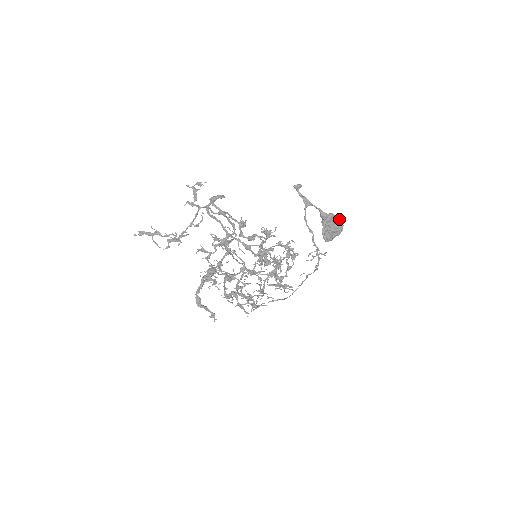
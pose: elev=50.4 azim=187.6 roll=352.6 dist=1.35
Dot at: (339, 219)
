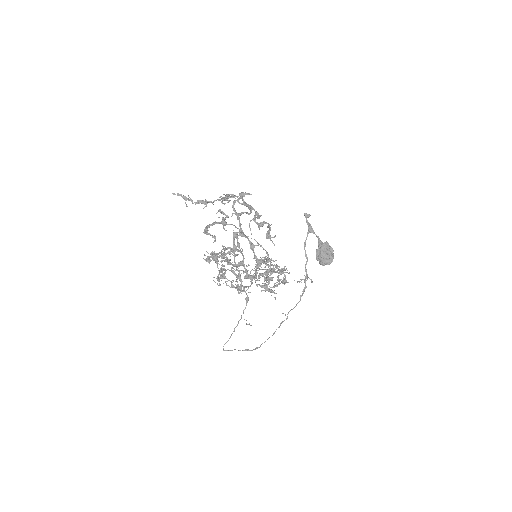
Dot at: (332, 251)
